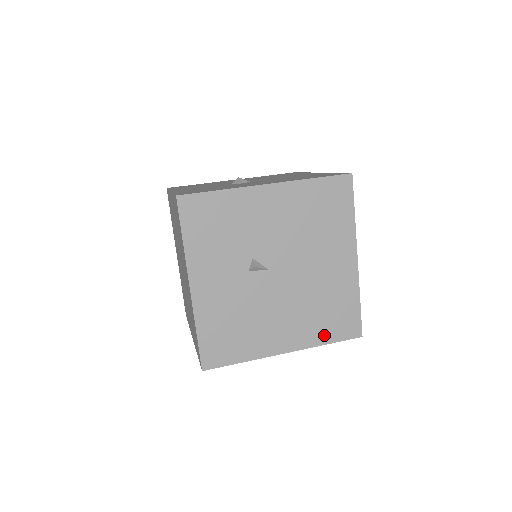
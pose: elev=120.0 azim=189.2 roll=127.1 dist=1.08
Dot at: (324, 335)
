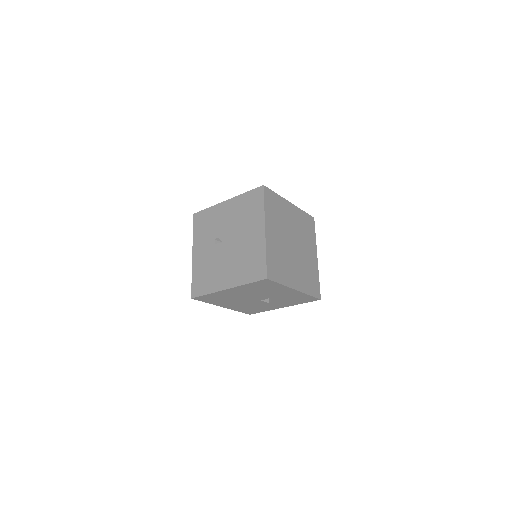
Dot at: (246, 278)
